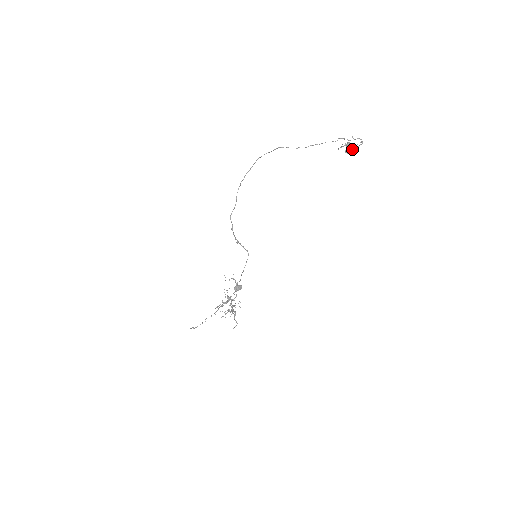
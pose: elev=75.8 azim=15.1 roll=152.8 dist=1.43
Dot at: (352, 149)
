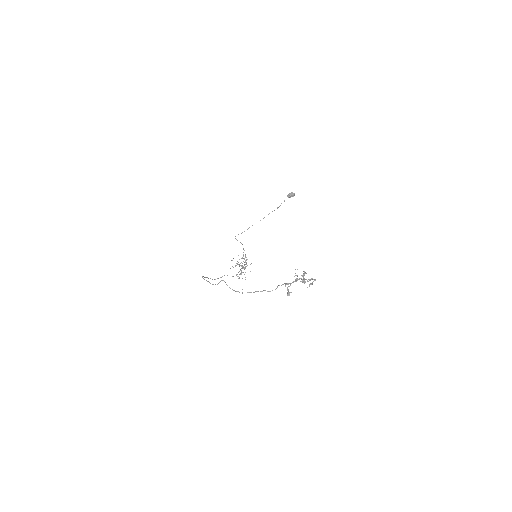
Dot at: (305, 279)
